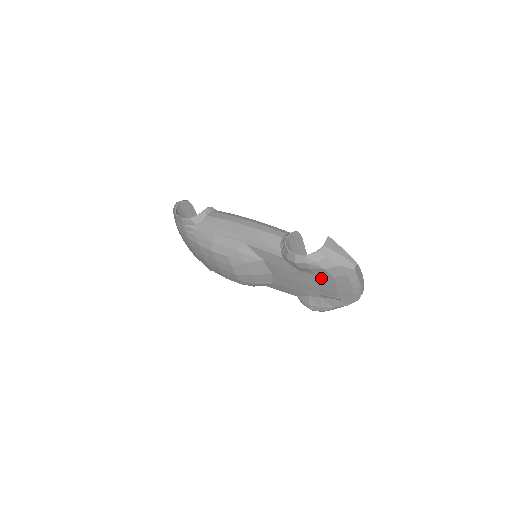
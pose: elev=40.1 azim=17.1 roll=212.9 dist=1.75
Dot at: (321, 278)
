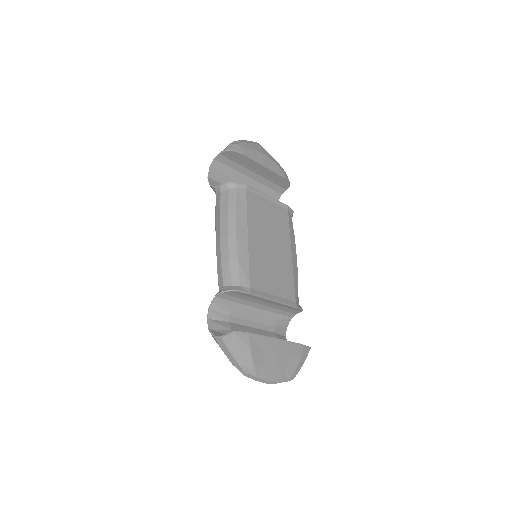
Dot at: occluded
